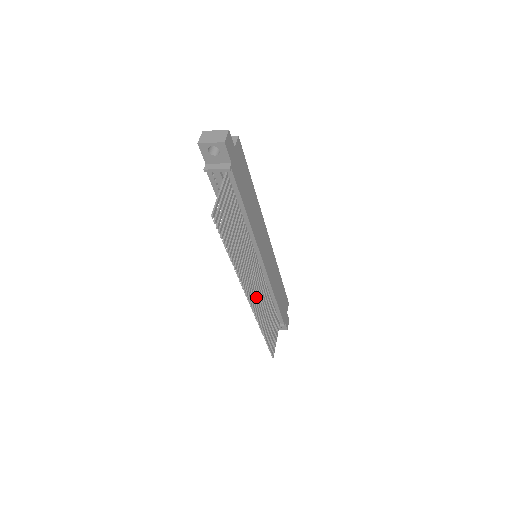
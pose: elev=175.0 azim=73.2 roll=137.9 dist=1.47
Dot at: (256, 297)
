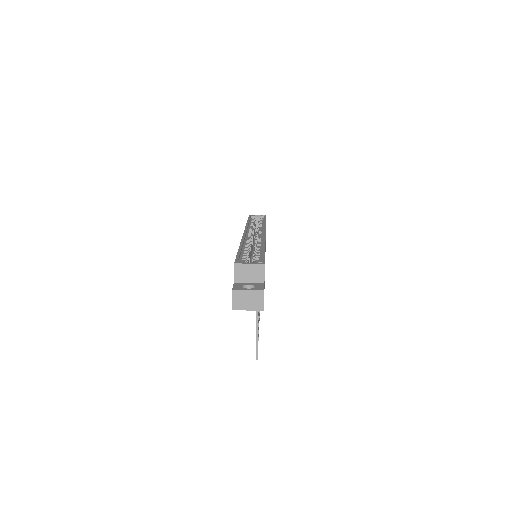
Dot at: occluded
